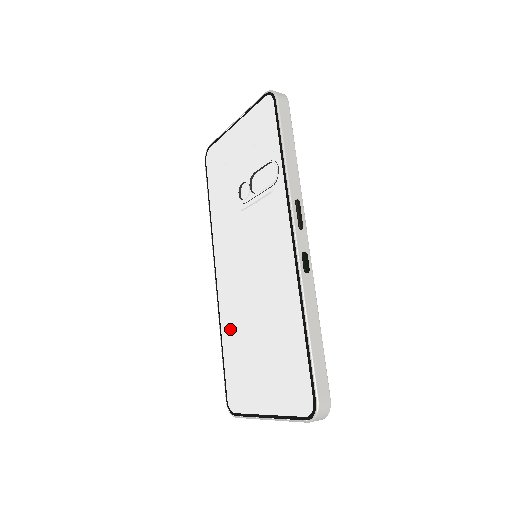
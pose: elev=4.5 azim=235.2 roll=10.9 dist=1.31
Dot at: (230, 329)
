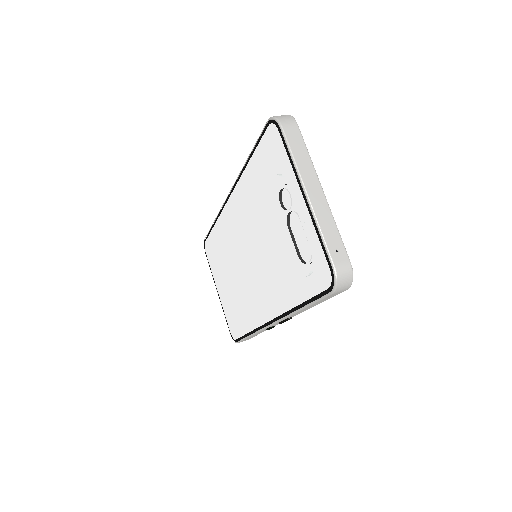
Dot at: (220, 237)
